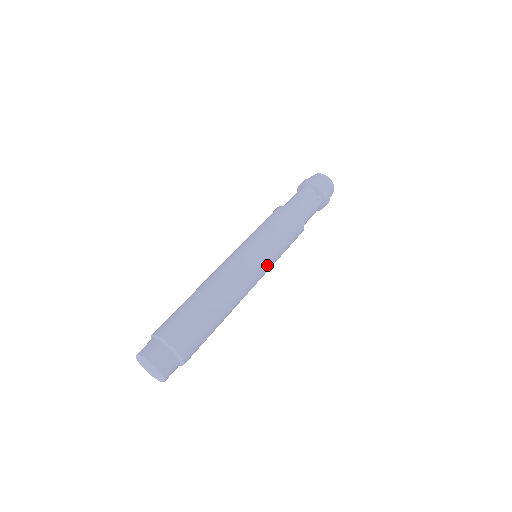
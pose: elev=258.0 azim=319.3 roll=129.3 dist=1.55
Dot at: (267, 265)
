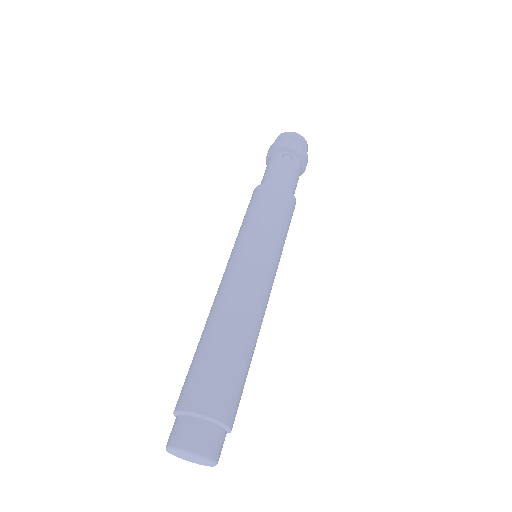
Dot at: (271, 257)
